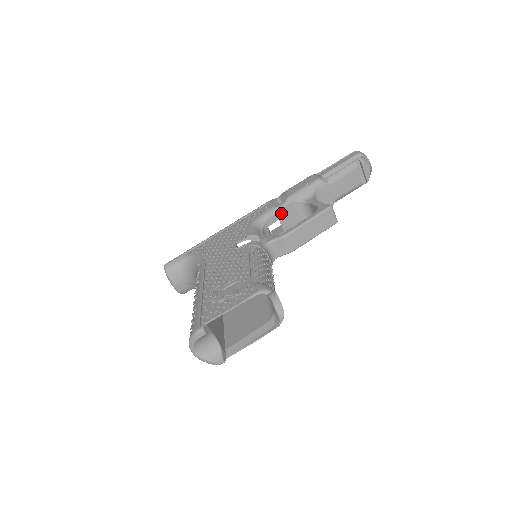
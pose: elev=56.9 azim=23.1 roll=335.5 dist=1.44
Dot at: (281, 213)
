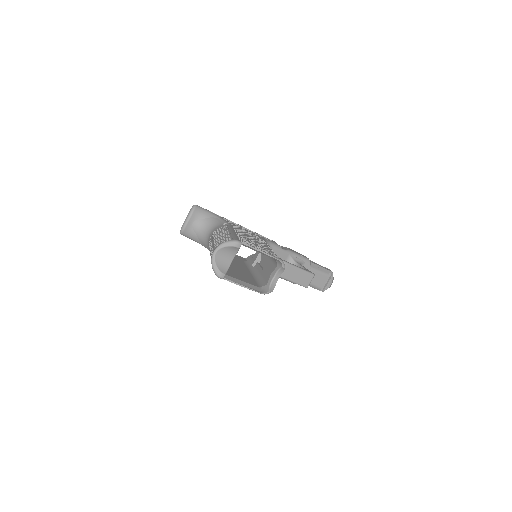
Dot at: (280, 253)
